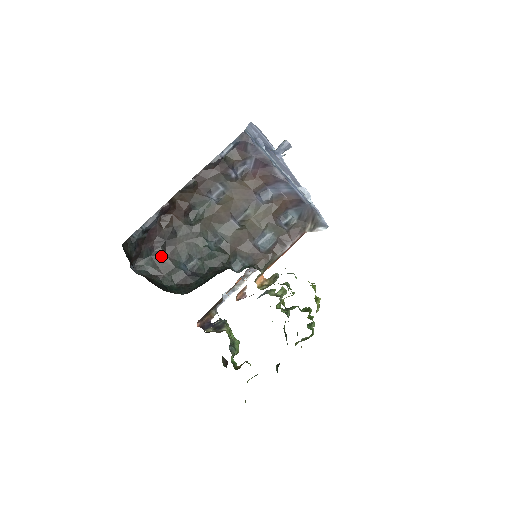
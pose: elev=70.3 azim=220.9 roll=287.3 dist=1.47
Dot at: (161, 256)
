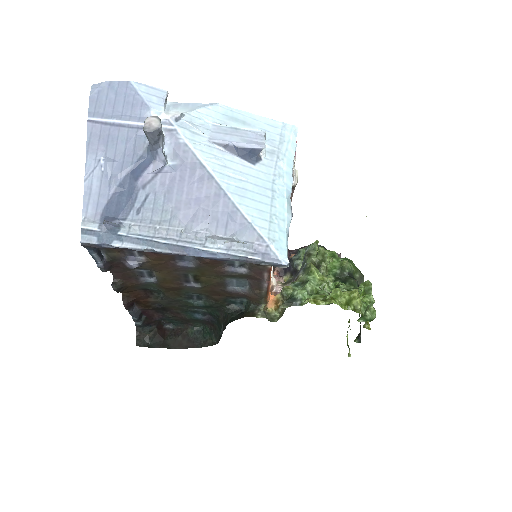
Dot at: (173, 317)
